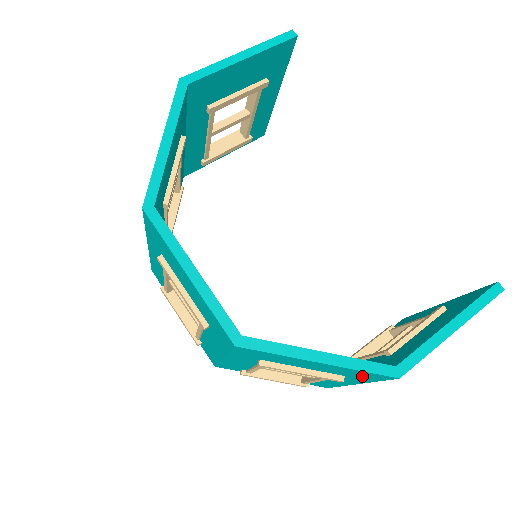
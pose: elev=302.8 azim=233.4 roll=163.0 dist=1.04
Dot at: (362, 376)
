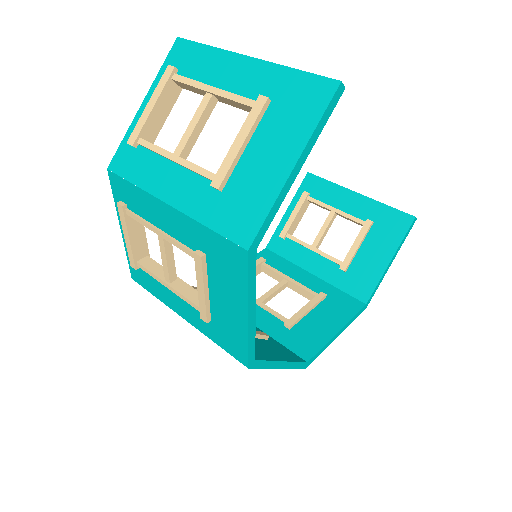
Dot at: occluded
